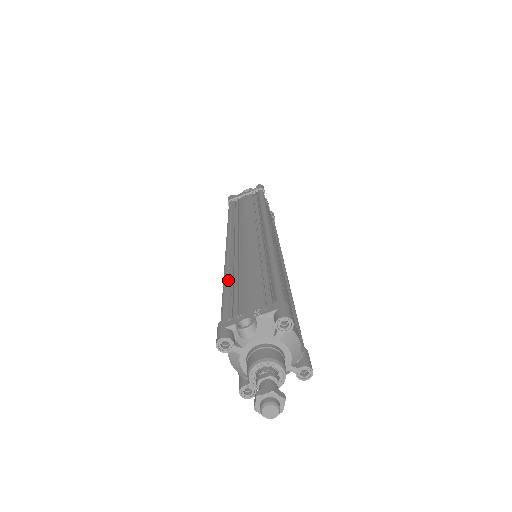
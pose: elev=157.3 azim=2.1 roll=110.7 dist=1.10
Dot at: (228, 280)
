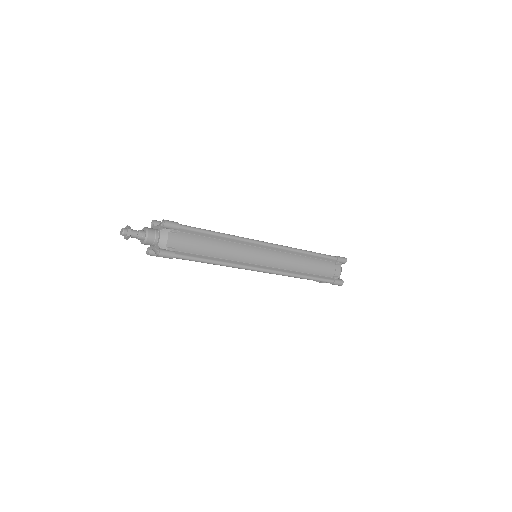
Dot at: occluded
